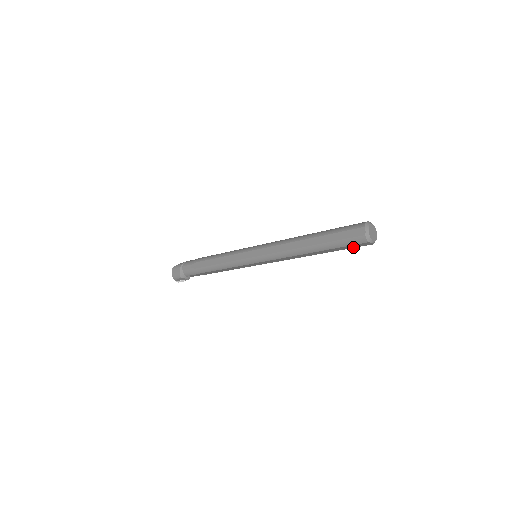
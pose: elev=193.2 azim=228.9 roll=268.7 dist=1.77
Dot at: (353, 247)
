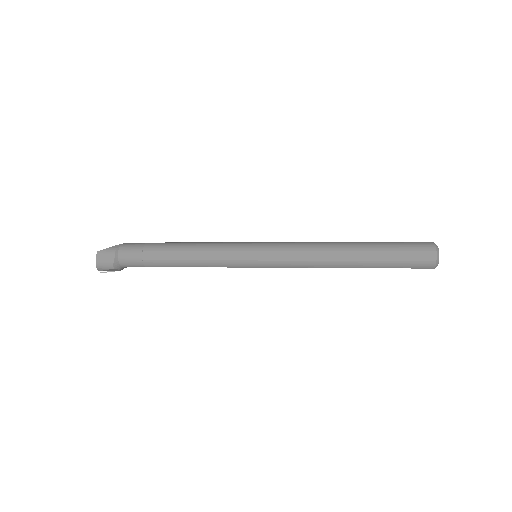
Dot at: occluded
